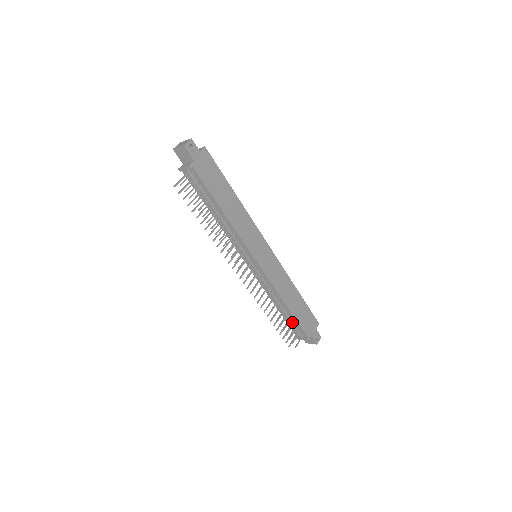
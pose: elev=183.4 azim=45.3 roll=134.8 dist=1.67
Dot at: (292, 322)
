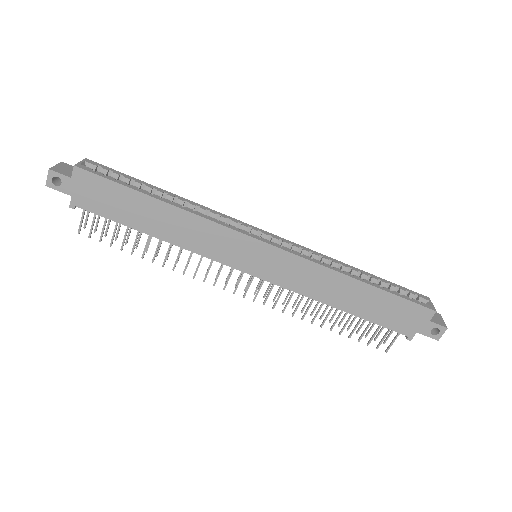
Dot at: occluded
